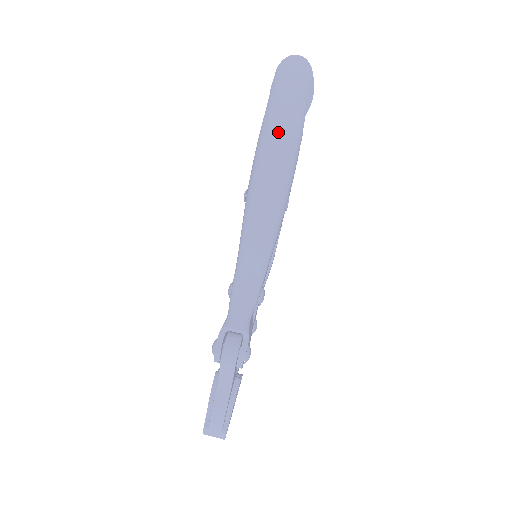
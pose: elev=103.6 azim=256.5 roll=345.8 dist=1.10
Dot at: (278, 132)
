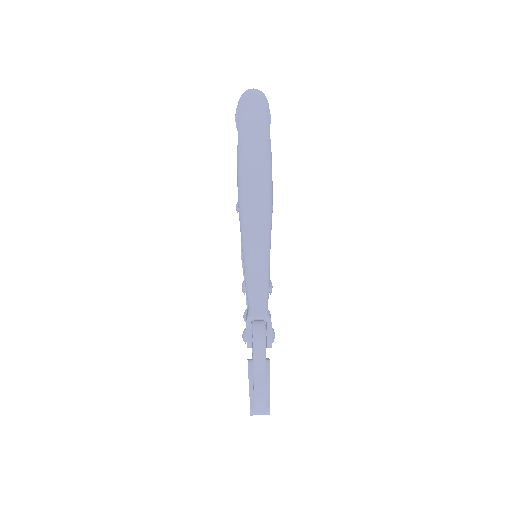
Dot at: (253, 151)
